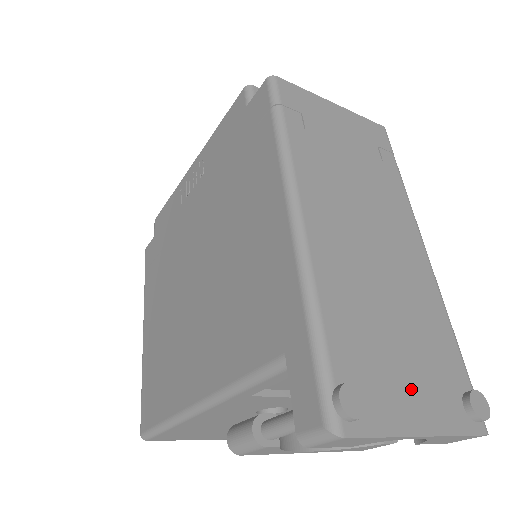
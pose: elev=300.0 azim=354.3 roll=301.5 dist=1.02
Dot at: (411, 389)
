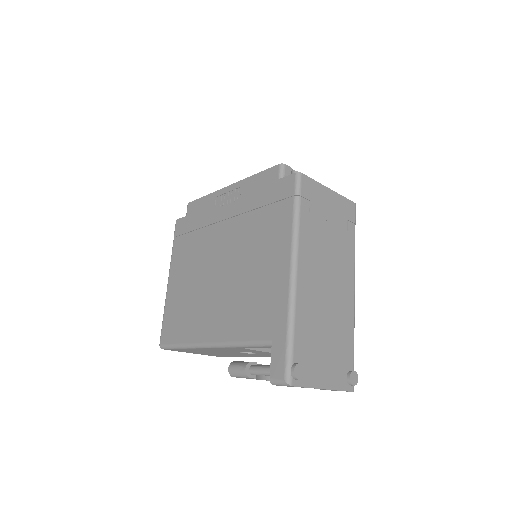
Dot at: (325, 367)
